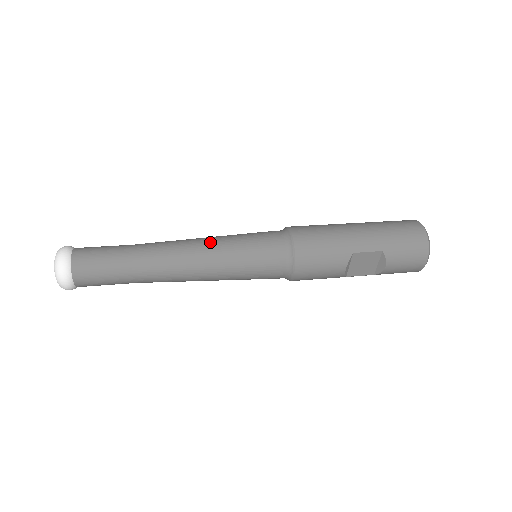
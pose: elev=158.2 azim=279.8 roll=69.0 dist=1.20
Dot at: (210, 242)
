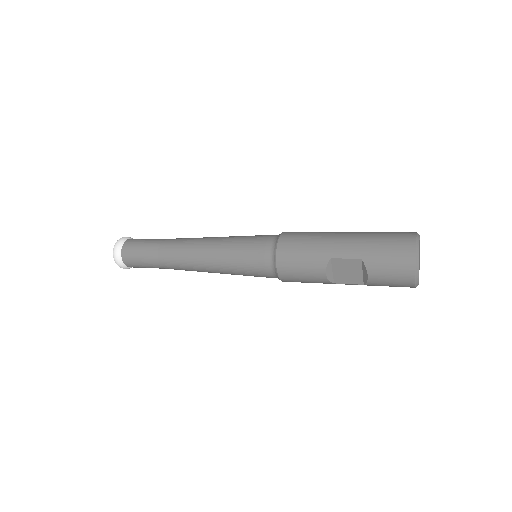
Dot at: (215, 240)
